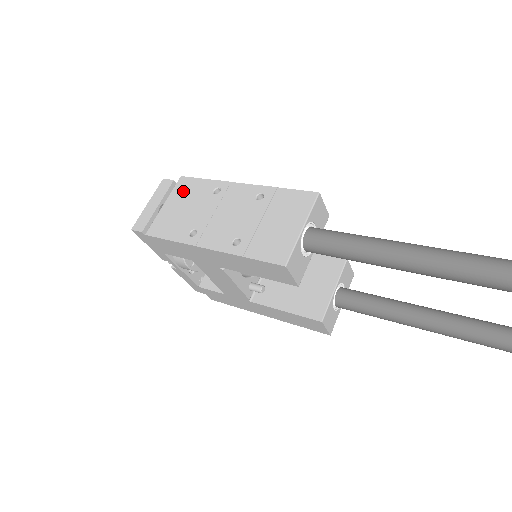
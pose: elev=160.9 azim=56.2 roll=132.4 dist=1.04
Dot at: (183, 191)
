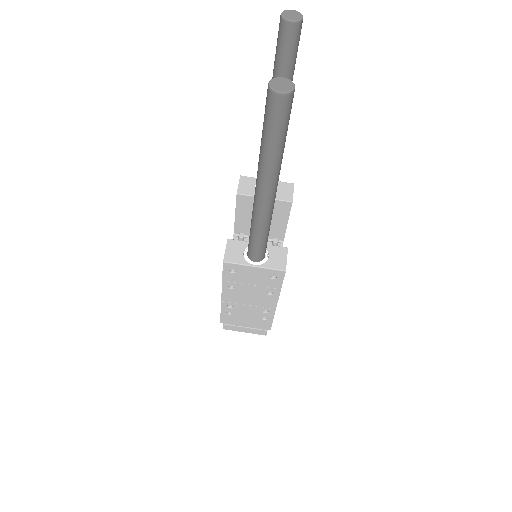
Dot at: occluded
